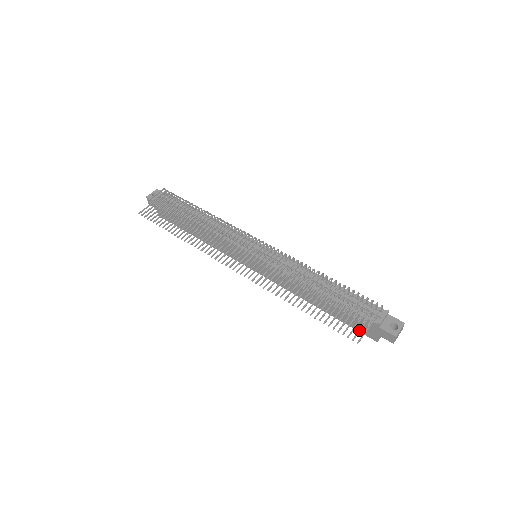
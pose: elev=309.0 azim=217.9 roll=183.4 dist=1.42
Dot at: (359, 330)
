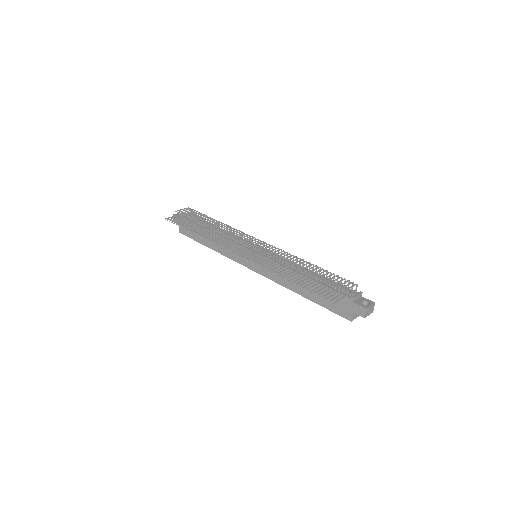
Dot at: (335, 297)
